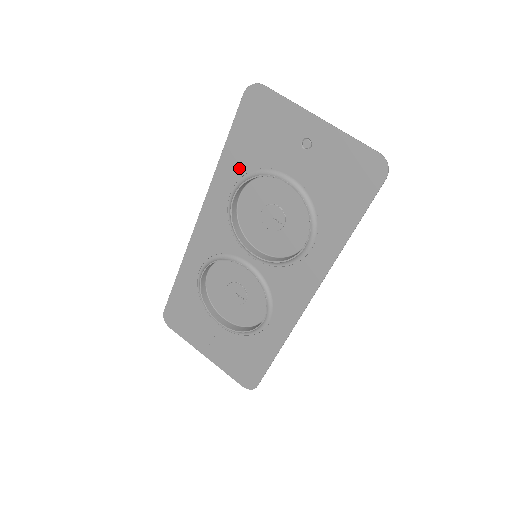
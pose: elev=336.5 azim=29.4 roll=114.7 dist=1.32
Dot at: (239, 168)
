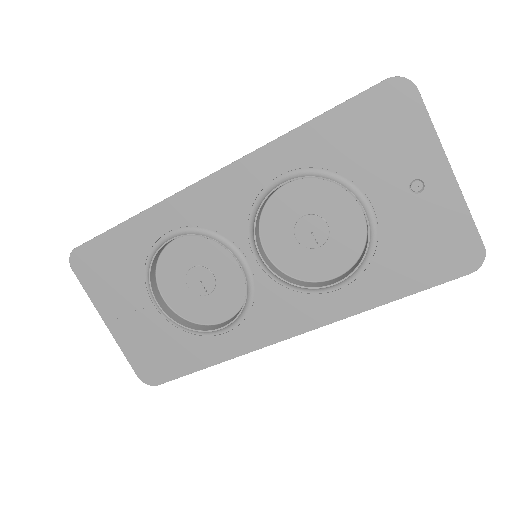
Dot at: (314, 156)
